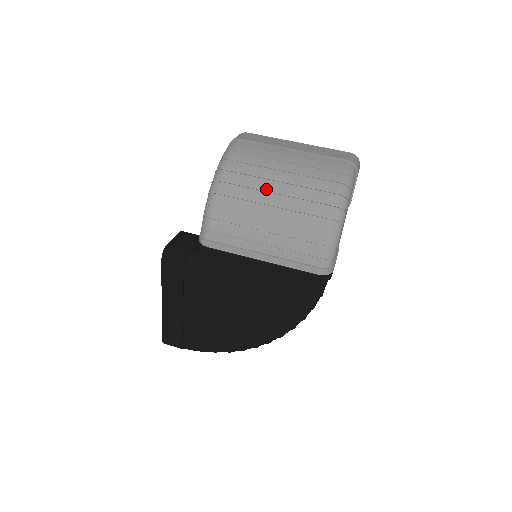
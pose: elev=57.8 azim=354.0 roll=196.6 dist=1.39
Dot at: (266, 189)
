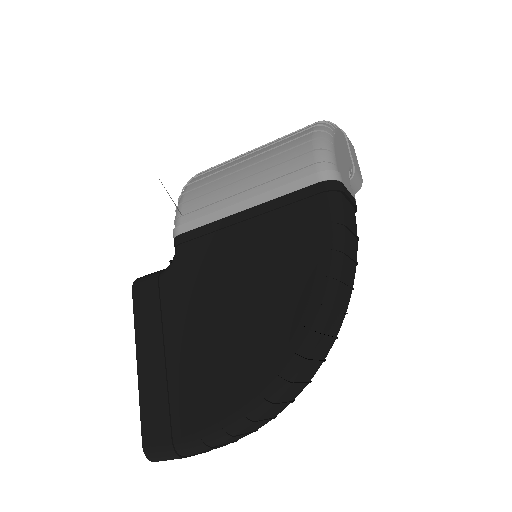
Dot at: (239, 158)
